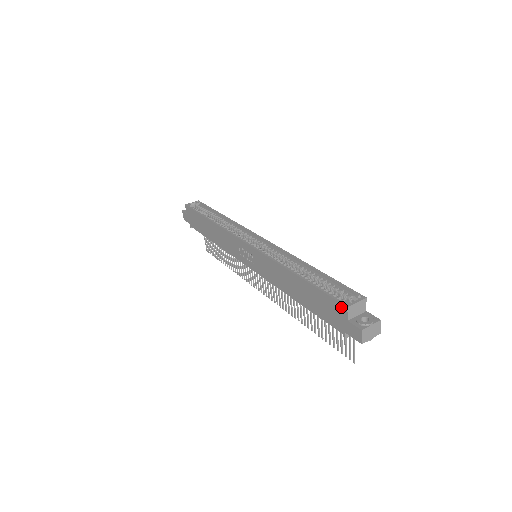
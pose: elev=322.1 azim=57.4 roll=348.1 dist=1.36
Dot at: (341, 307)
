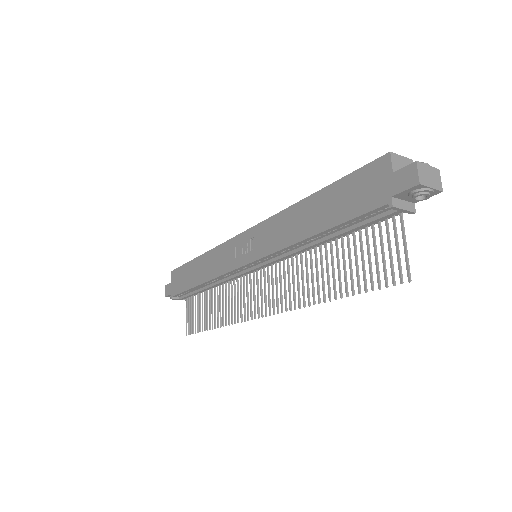
Dot at: (381, 162)
